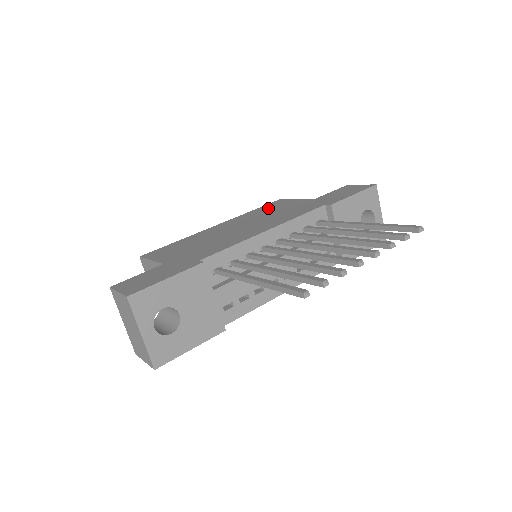
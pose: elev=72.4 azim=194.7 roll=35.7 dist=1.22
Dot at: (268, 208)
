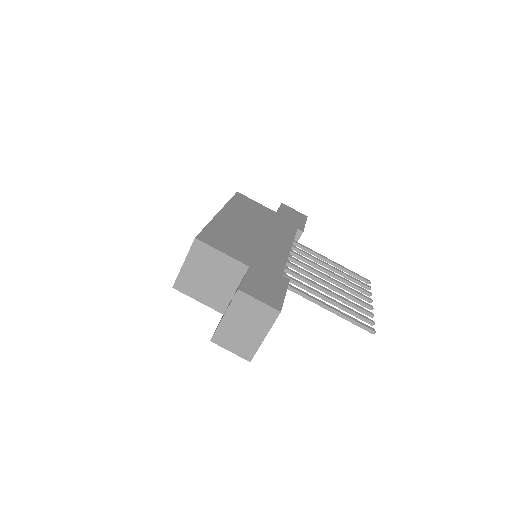
Dot at: (245, 205)
